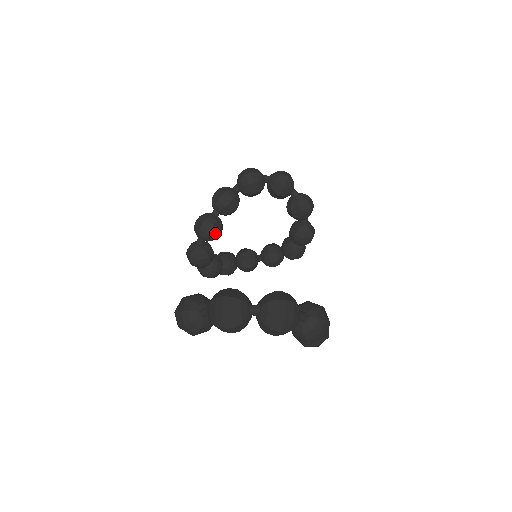
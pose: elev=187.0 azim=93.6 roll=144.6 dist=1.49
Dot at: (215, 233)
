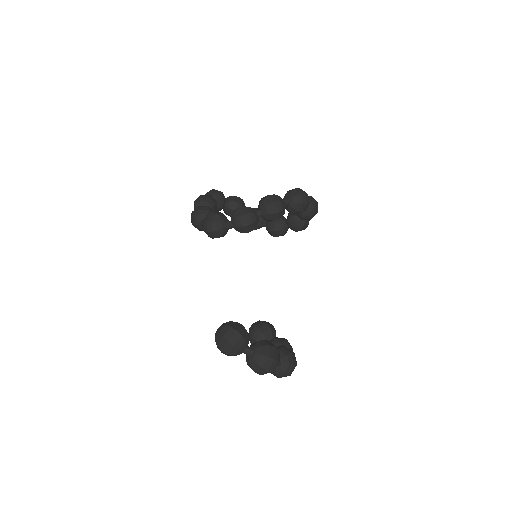
Dot at: occluded
